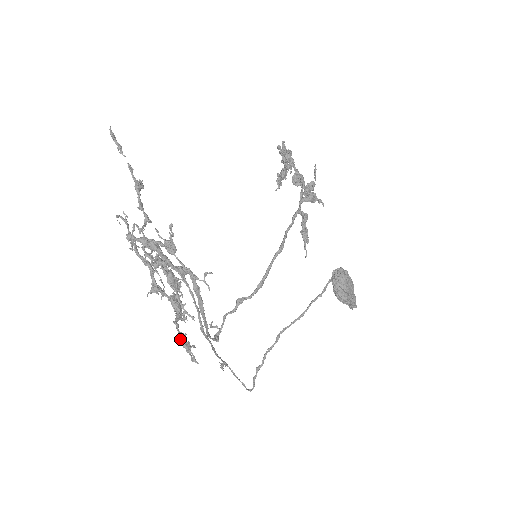
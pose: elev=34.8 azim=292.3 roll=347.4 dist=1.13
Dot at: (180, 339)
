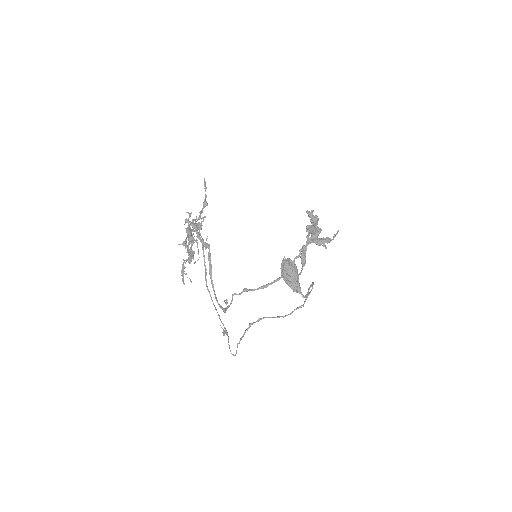
Dot at: (182, 269)
